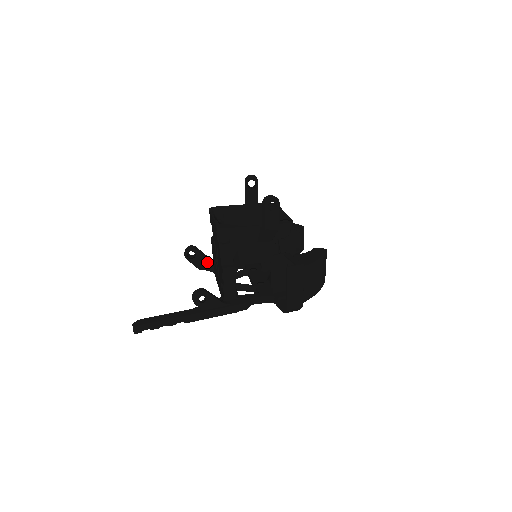
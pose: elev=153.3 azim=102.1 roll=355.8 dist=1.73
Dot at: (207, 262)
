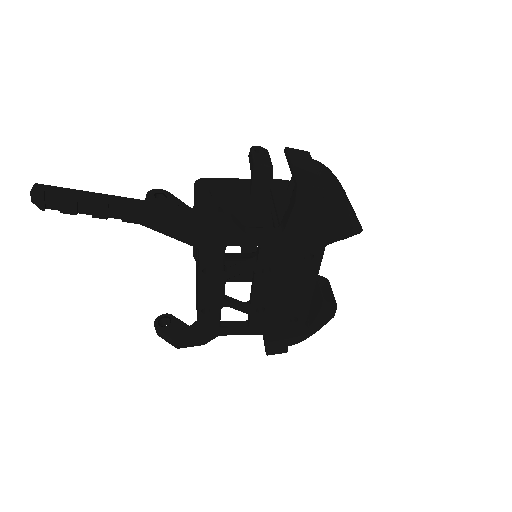
Dot at: occluded
